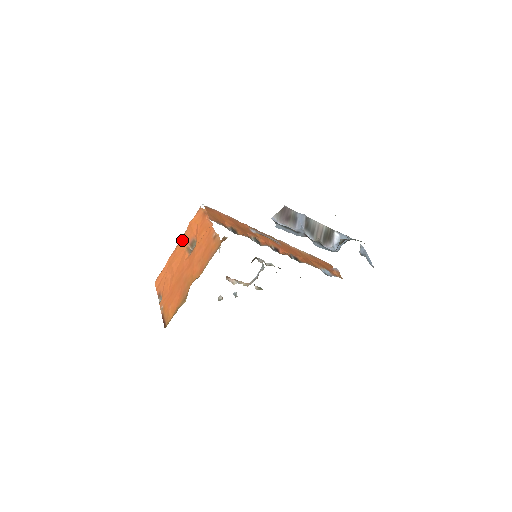
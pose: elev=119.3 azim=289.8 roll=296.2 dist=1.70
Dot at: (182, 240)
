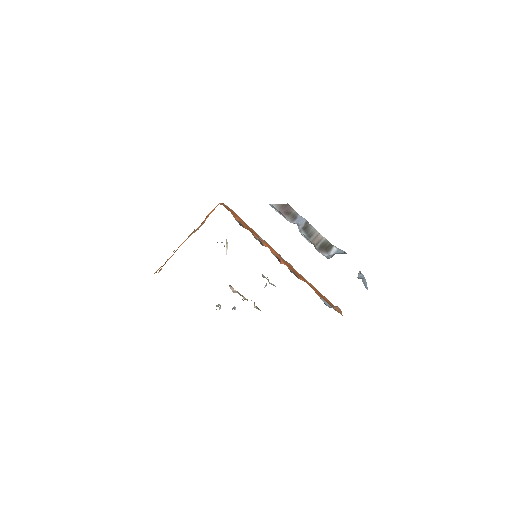
Dot at: occluded
